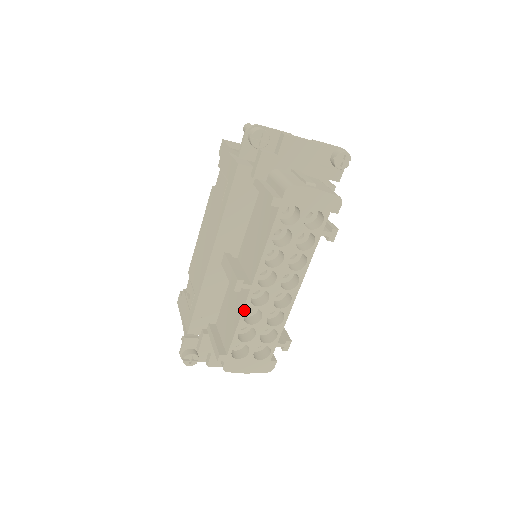
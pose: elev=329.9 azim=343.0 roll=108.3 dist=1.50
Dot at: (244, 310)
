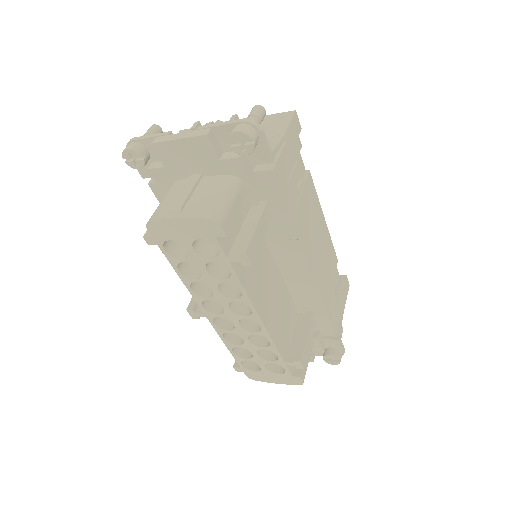
Dot at: (219, 333)
